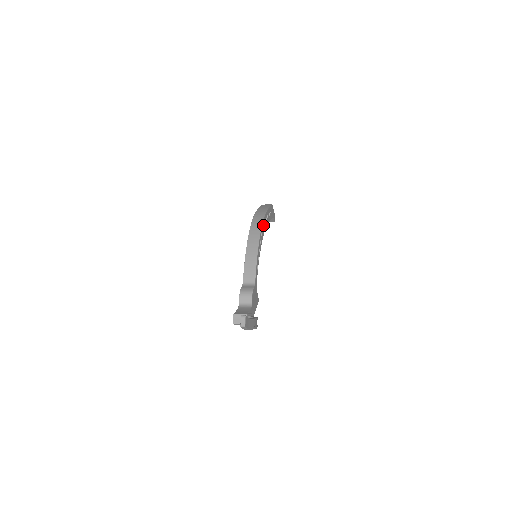
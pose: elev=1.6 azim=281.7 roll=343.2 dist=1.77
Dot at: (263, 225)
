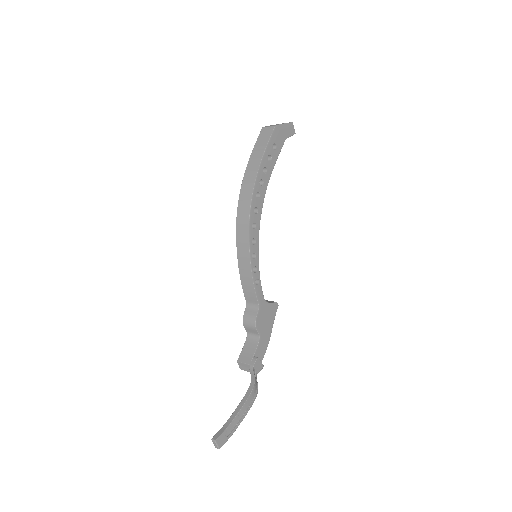
Dot at: (254, 206)
